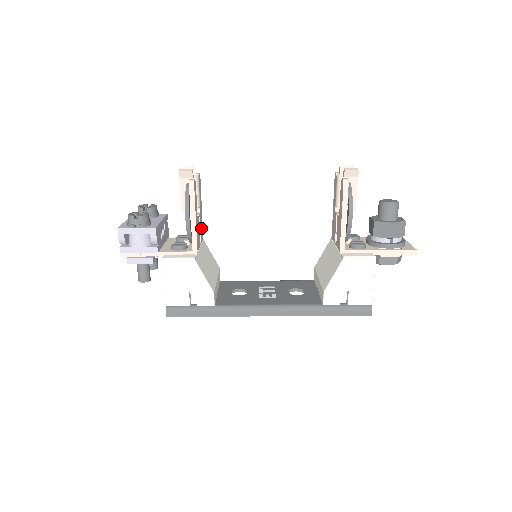
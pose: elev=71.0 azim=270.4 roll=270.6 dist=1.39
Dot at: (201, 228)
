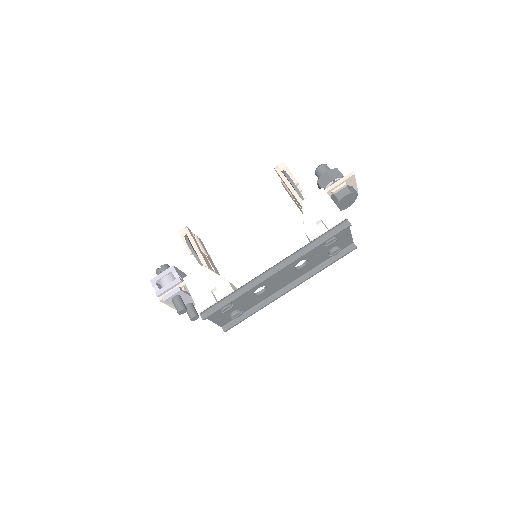
Dot at: (214, 268)
